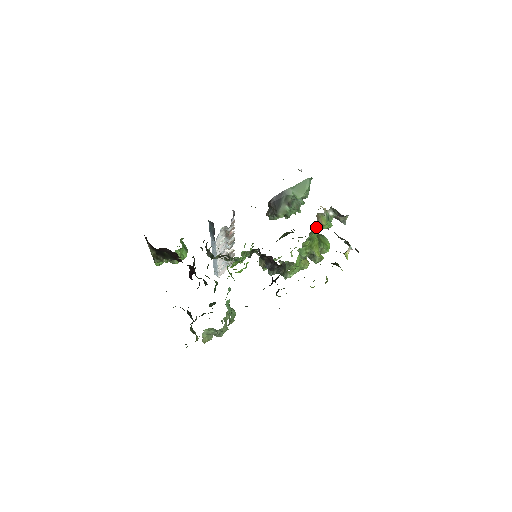
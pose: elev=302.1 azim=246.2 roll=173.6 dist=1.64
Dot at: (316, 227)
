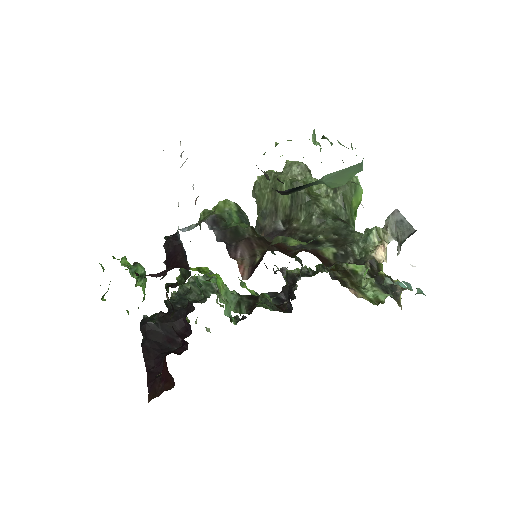
Dot at: occluded
